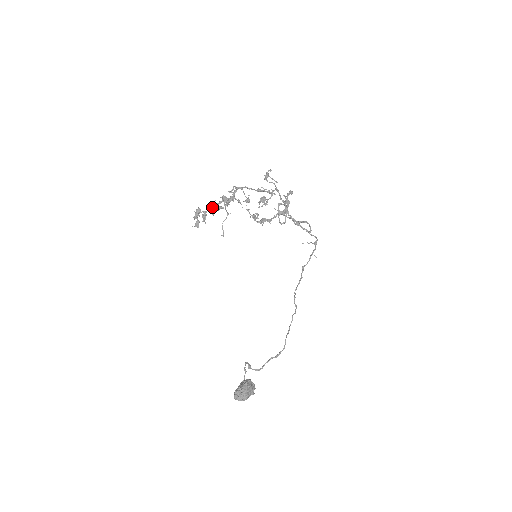
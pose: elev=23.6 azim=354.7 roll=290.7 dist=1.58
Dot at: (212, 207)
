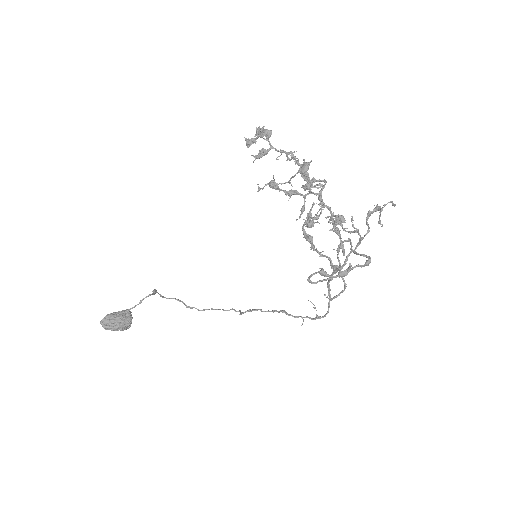
Dot at: (285, 152)
